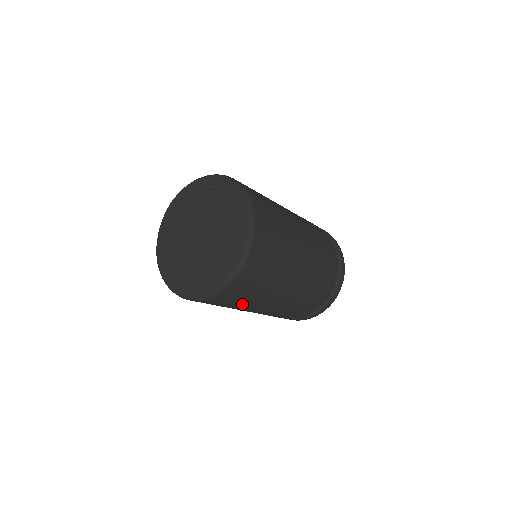
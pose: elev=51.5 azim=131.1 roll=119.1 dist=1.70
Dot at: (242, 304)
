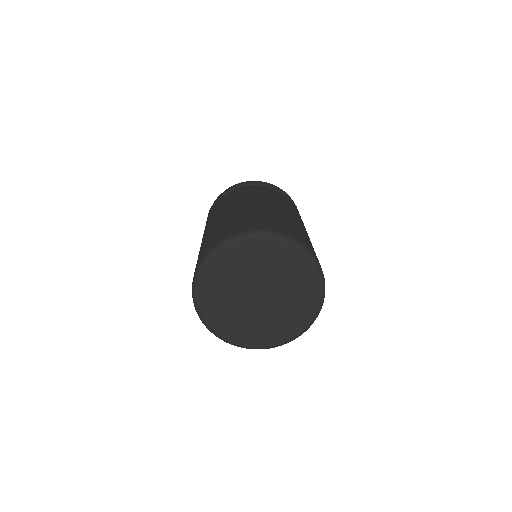
Dot at: occluded
